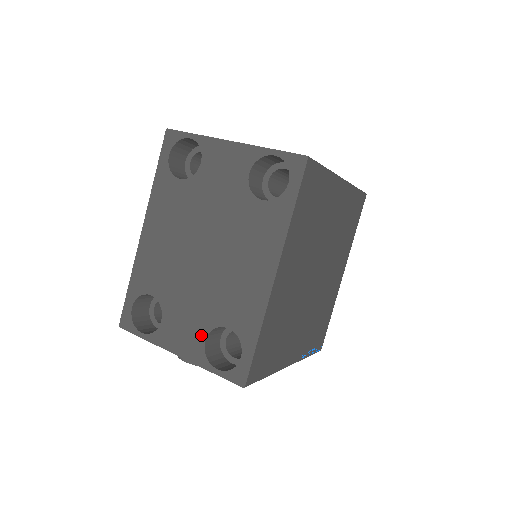
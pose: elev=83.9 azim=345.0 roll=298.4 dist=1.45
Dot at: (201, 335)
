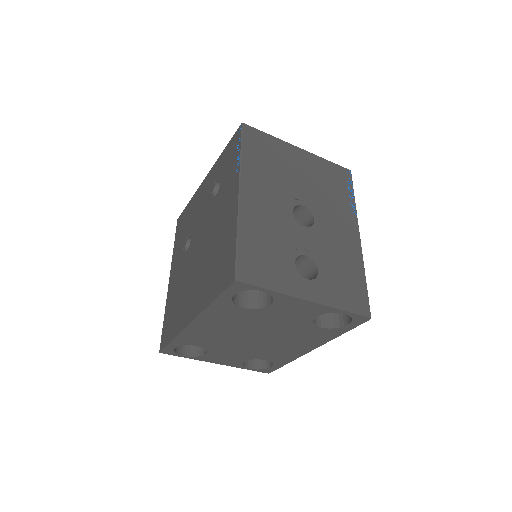
Dot at: (241, 360)
